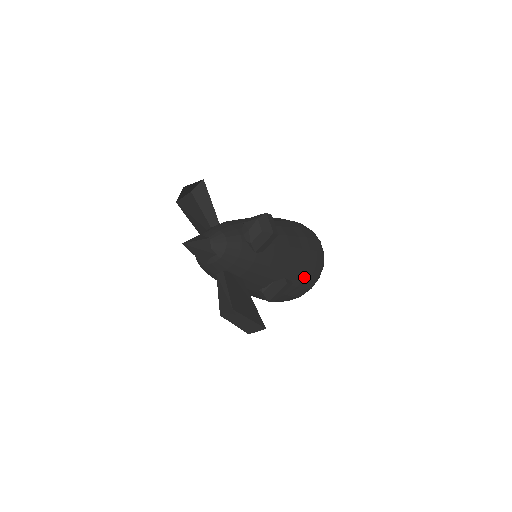
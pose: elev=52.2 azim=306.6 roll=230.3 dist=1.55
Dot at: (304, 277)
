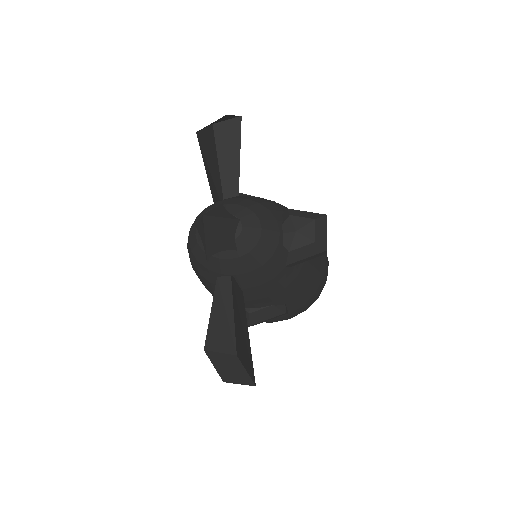
Dot at: (300, 307)
